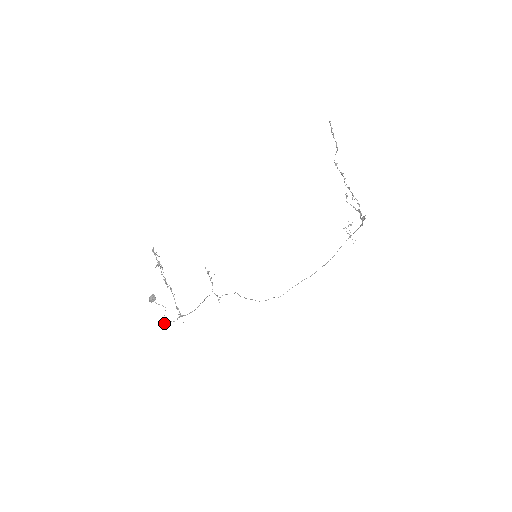
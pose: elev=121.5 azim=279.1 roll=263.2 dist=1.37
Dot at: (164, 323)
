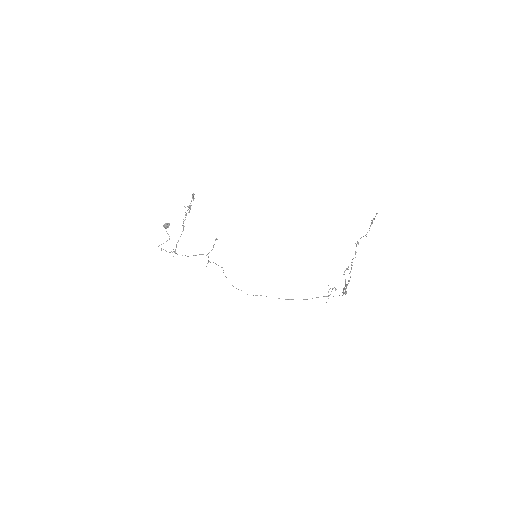
Dot at: occluded
